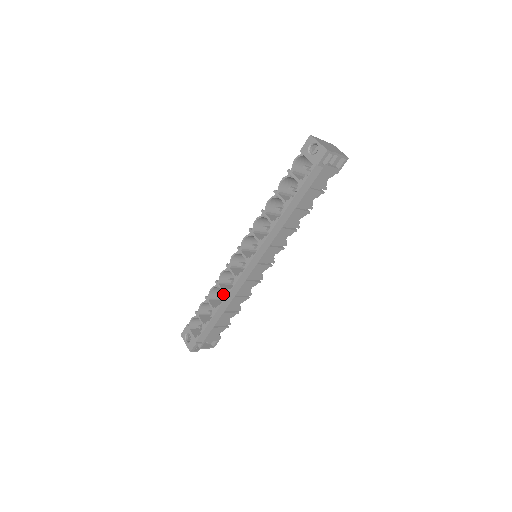
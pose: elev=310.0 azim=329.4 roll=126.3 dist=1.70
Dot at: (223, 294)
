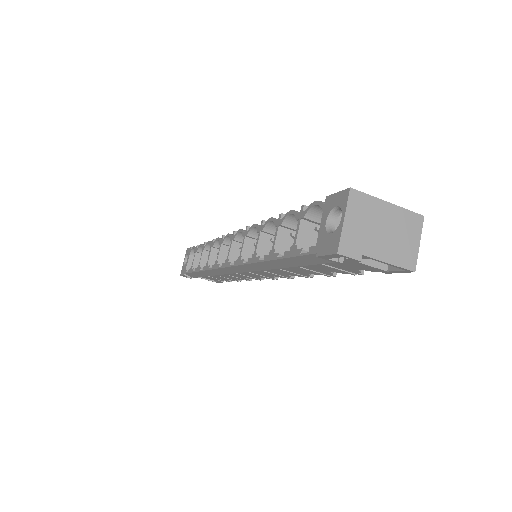
Dot at: (206, 263)
